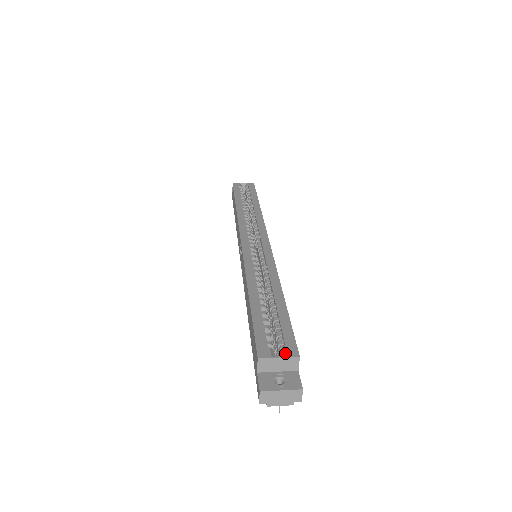
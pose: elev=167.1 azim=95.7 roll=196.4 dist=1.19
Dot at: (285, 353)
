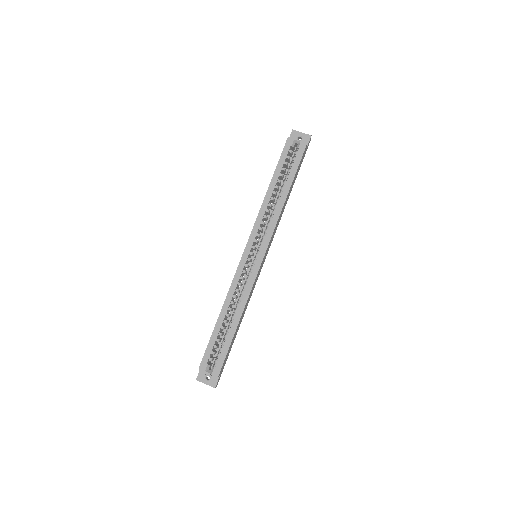
Dot at: (212, 372)
